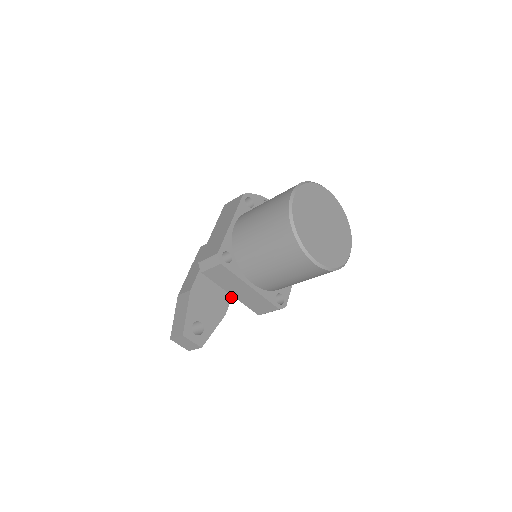
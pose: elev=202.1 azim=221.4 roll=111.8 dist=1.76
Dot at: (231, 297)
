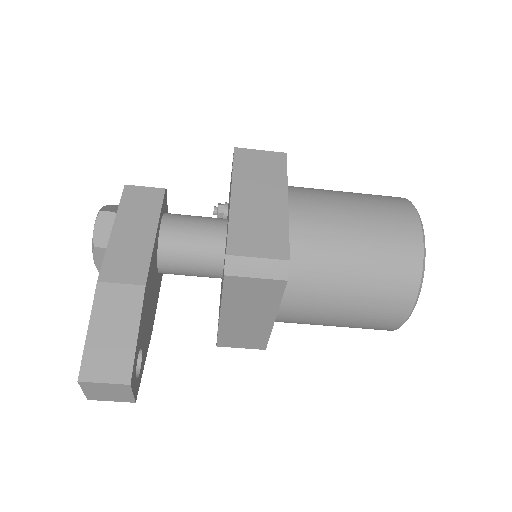
Dot at: (158, 297)
